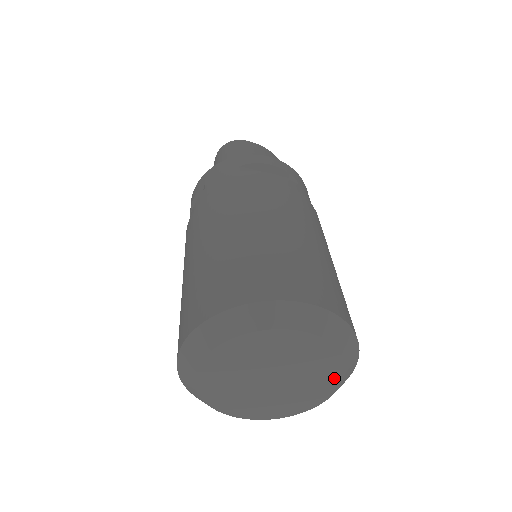
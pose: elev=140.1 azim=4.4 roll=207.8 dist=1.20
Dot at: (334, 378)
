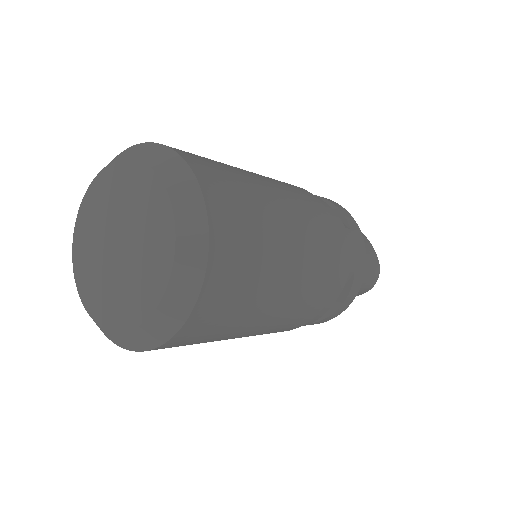
Dot at: (160, 279)
